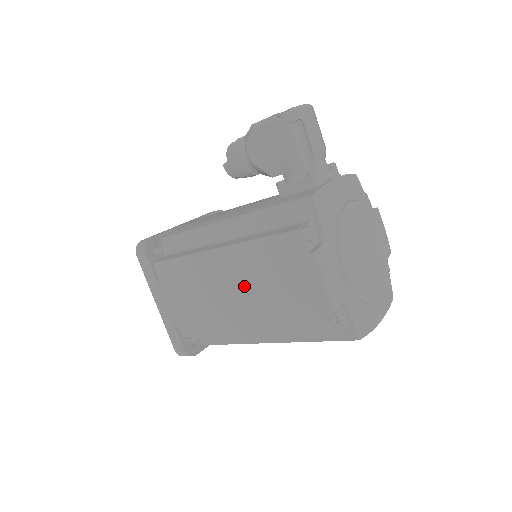
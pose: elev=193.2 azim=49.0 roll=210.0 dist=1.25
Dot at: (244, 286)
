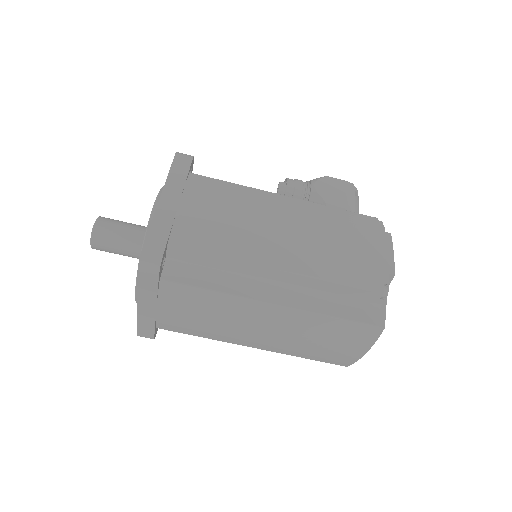
Dot at: (309, 227)
